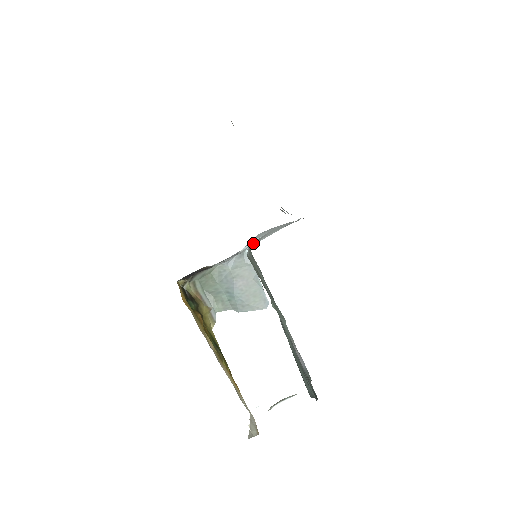
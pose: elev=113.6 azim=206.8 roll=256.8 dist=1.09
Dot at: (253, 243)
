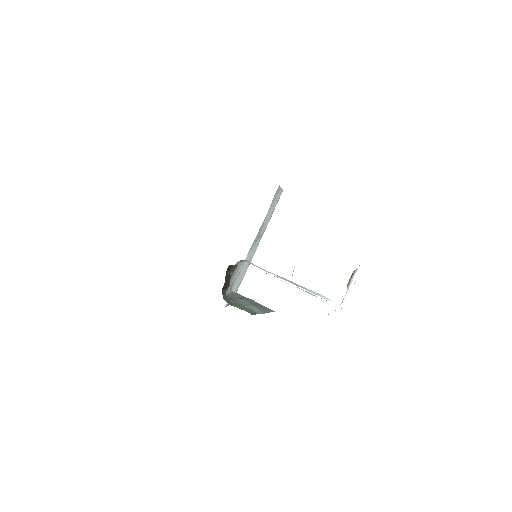
Dot at: occluded
